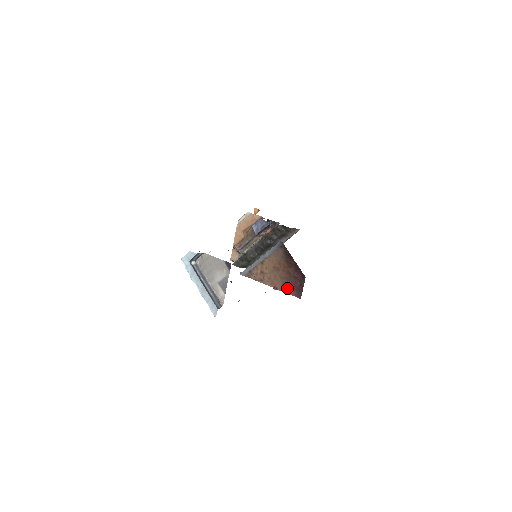
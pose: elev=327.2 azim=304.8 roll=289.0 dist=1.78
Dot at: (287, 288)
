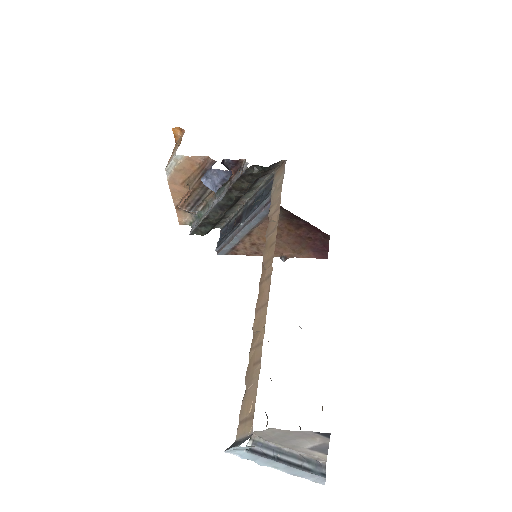
Dot at: (302, 253)
